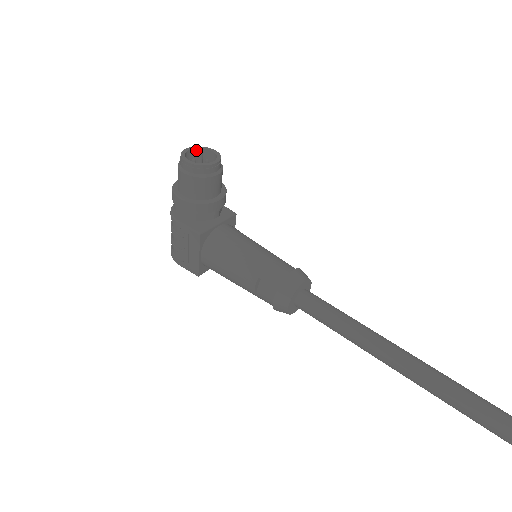
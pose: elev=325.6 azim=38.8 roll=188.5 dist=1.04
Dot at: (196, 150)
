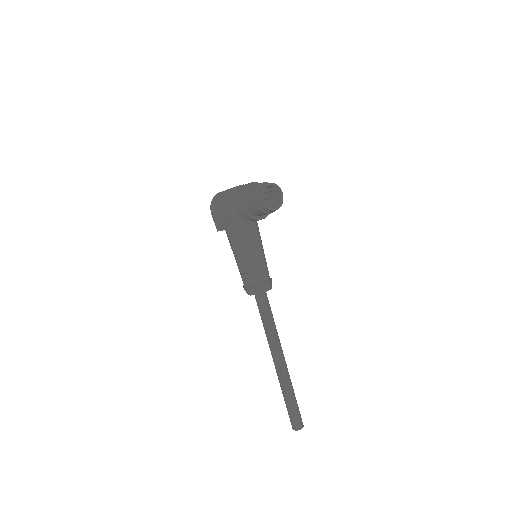
Dot at: (273, 186)
